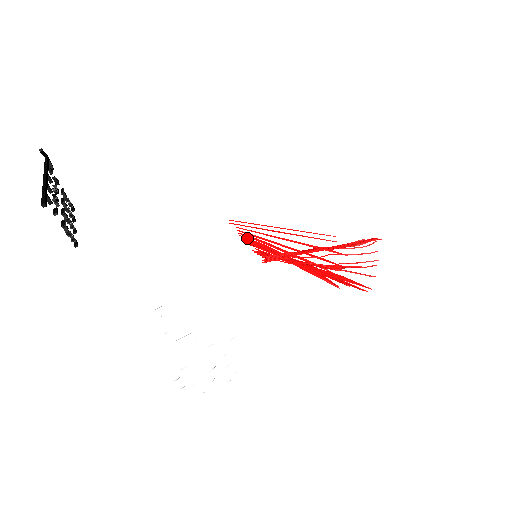
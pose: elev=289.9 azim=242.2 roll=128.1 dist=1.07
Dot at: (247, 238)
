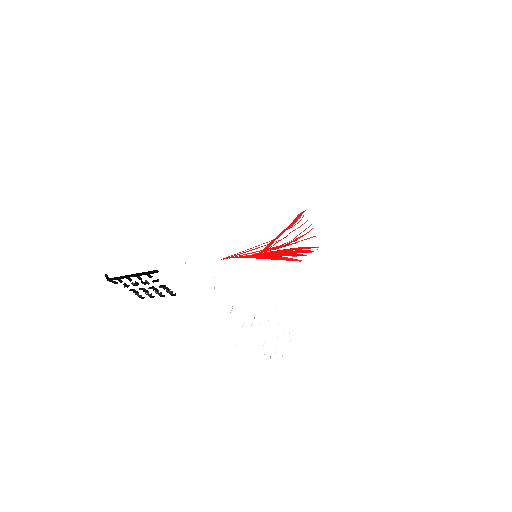
Dot at: (241, 257)
